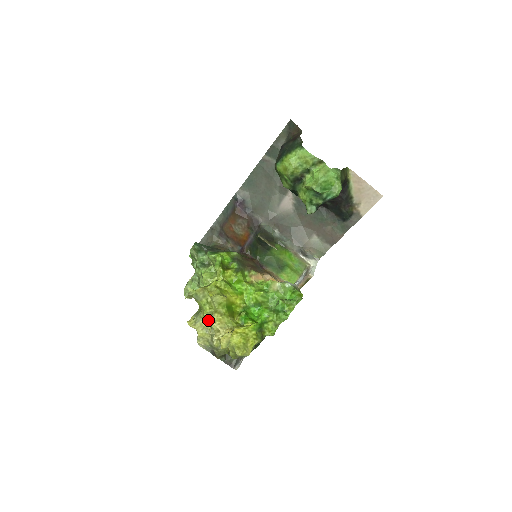
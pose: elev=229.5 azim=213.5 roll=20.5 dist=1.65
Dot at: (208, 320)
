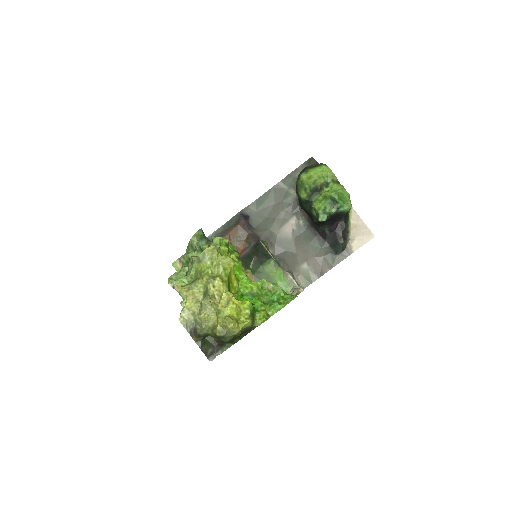
Dot at: (207, 284)
